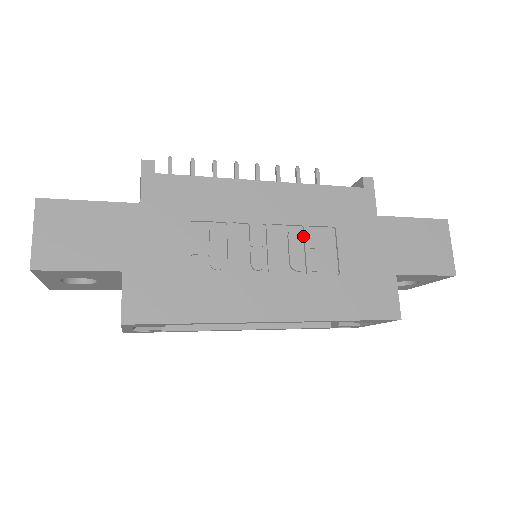
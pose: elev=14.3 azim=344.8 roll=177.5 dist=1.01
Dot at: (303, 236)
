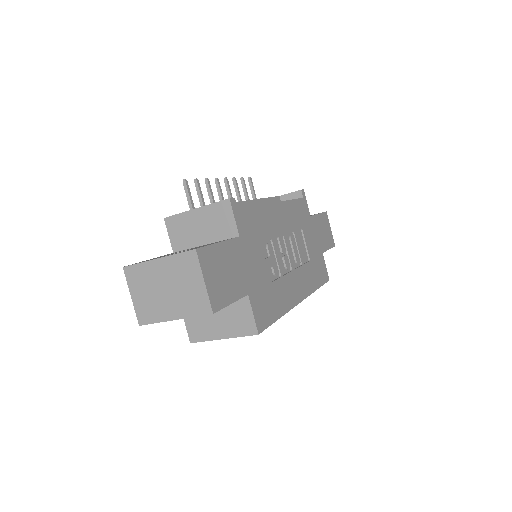
Dot at: (294, 239)
